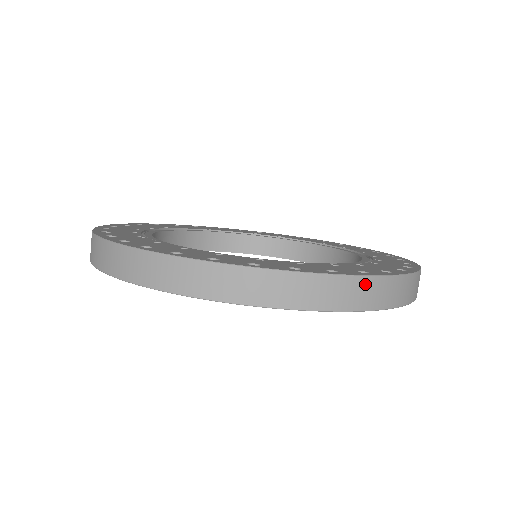
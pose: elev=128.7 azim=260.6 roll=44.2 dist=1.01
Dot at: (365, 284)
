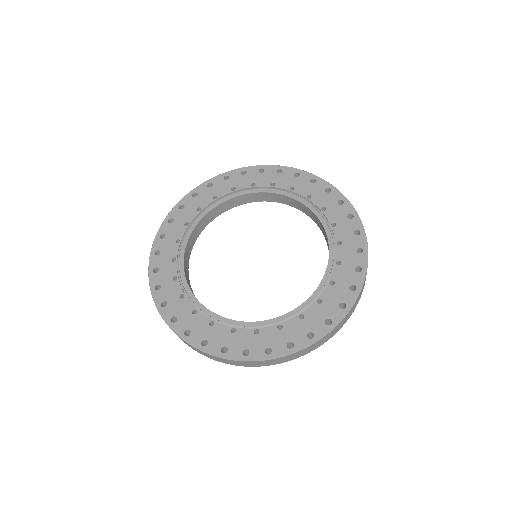
Dot at: (358, 298)
